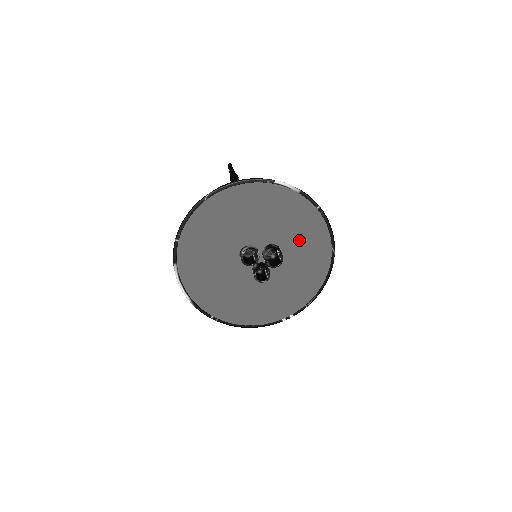
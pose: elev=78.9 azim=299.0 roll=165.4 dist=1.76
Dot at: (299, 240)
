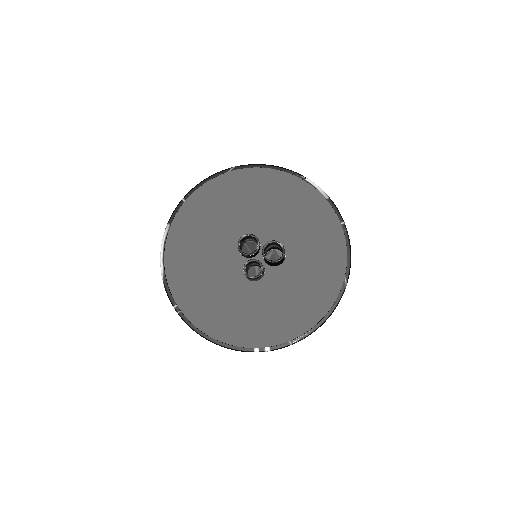
Dot at: (310, 252)
